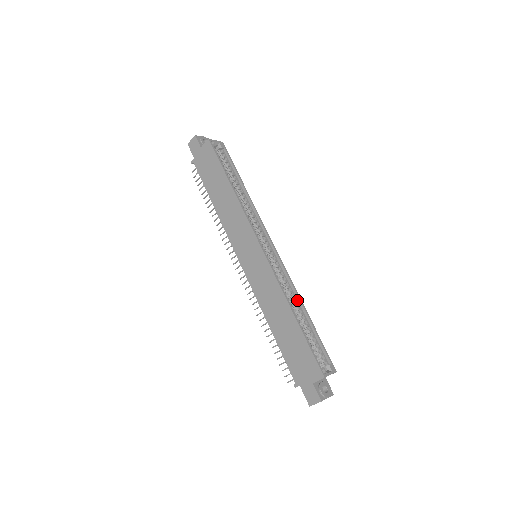
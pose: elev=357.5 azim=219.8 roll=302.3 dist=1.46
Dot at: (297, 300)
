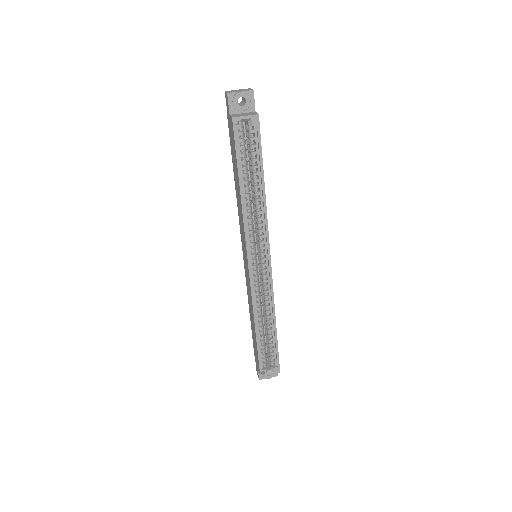
Dot at: (272, 314)
